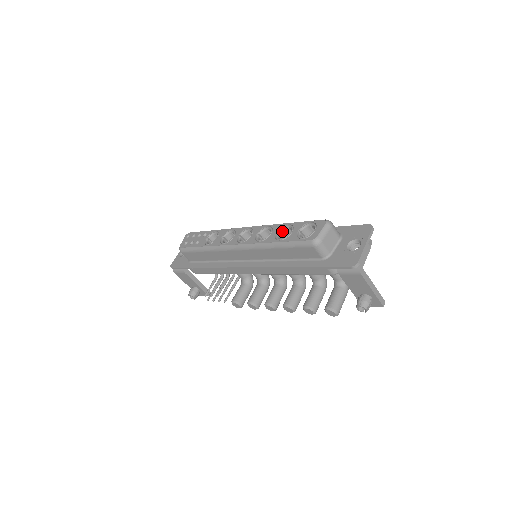
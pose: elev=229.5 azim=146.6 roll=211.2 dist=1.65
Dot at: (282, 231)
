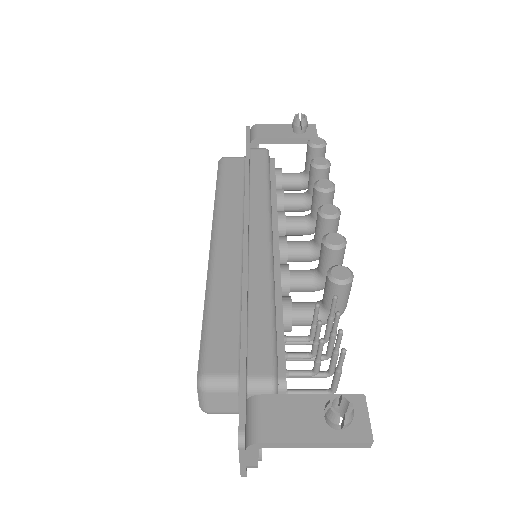
Dot at: occluded
